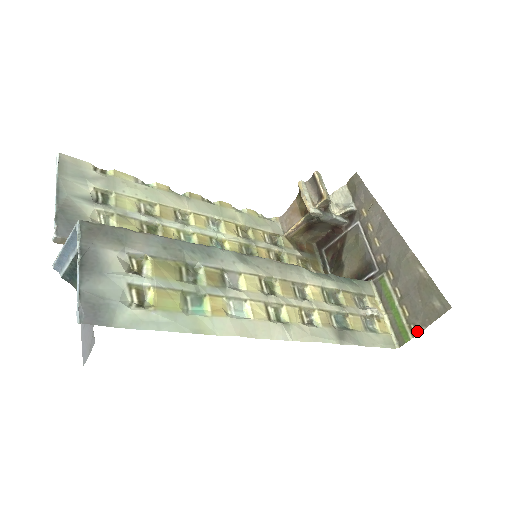
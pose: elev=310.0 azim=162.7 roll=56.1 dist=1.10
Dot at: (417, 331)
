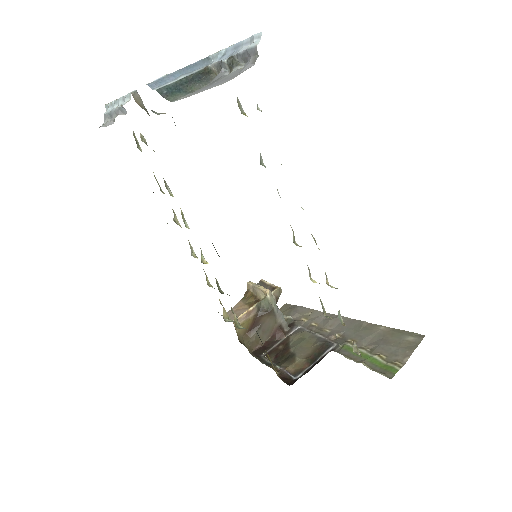
Dot at: (402, 363)
